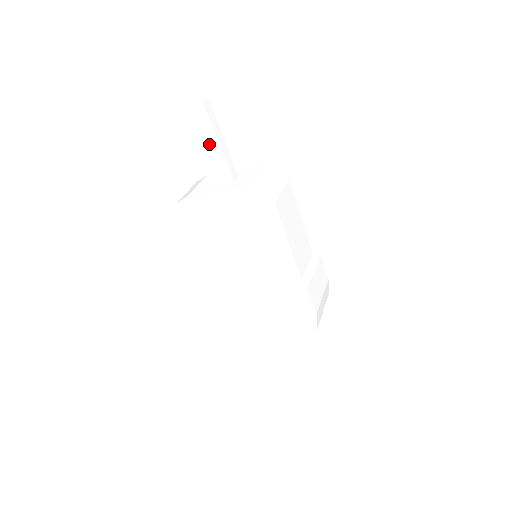
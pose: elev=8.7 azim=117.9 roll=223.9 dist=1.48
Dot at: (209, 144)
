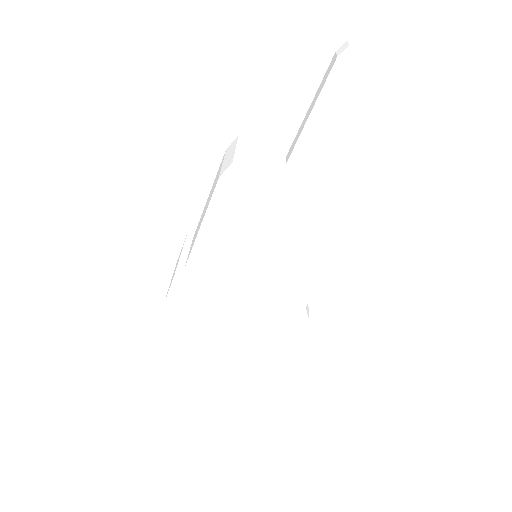
Dot at: (330, 120)
